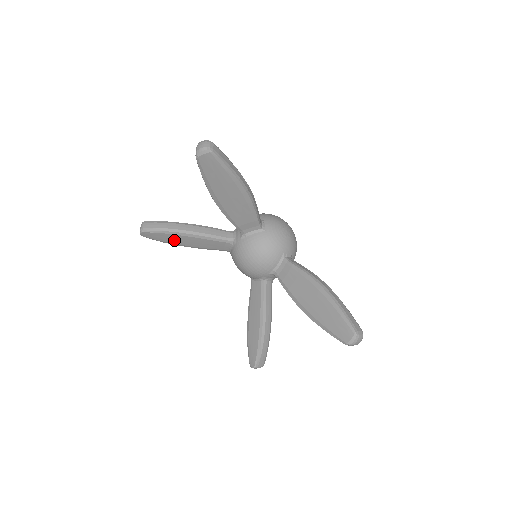
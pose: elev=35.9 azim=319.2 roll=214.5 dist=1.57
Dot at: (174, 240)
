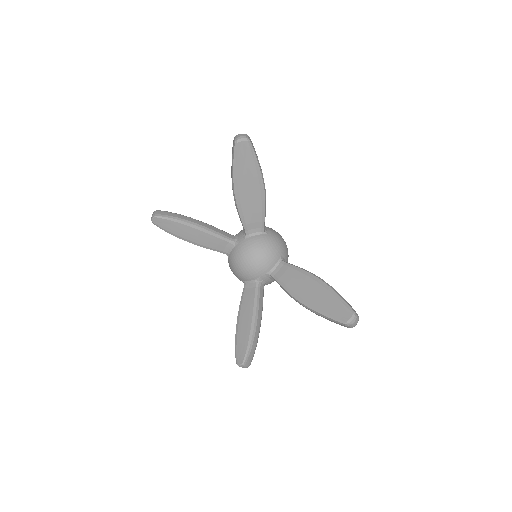
Dot at: (181, 232)
